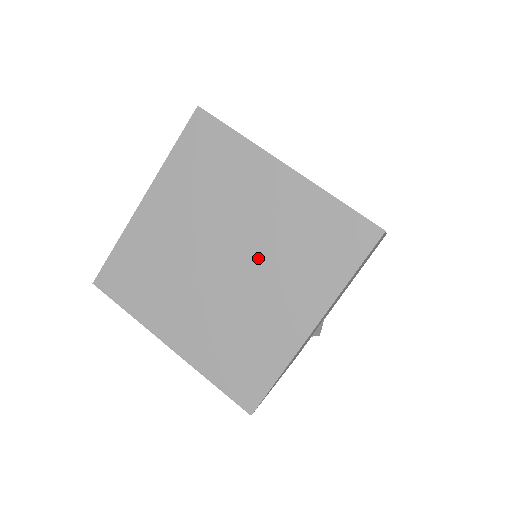
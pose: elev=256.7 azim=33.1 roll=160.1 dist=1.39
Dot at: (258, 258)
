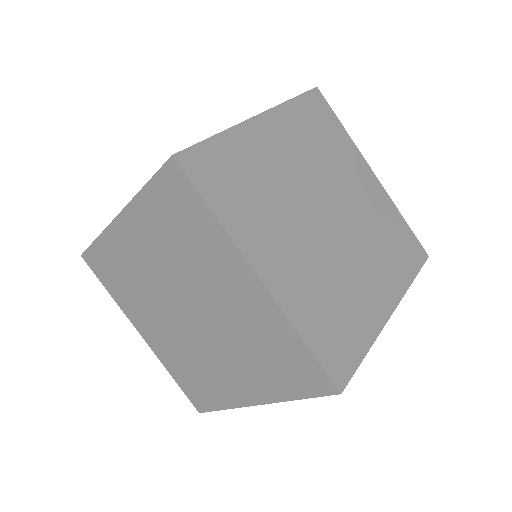
Dot at: (218, 332)
